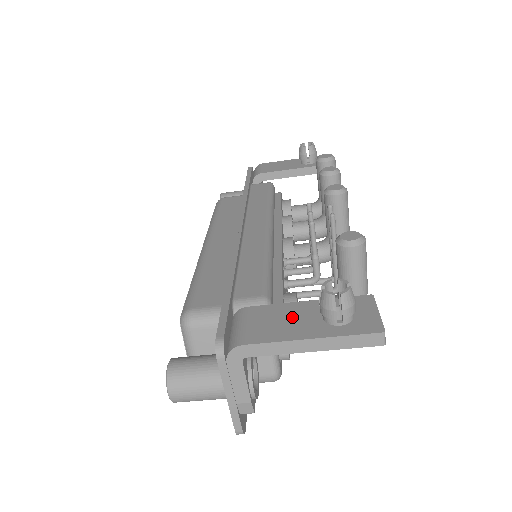
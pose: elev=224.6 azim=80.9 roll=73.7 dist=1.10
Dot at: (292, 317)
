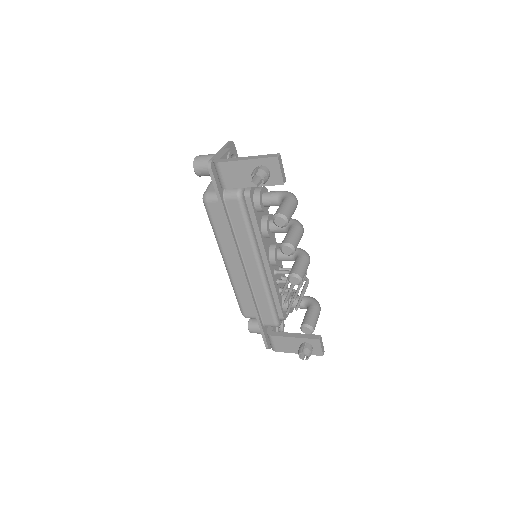
Dot at: (290, 344)
